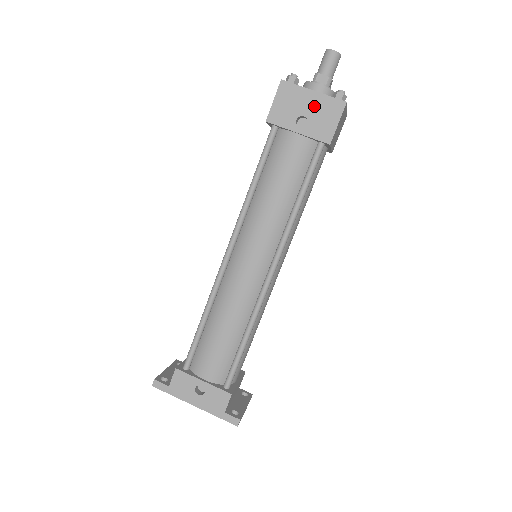
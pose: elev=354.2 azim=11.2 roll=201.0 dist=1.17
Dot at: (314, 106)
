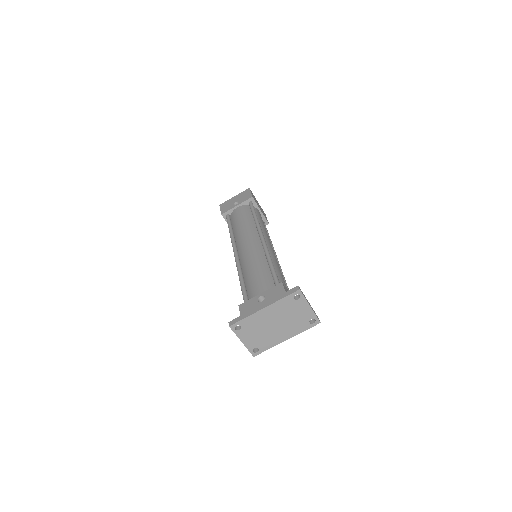
Dot at: (238, 198)
